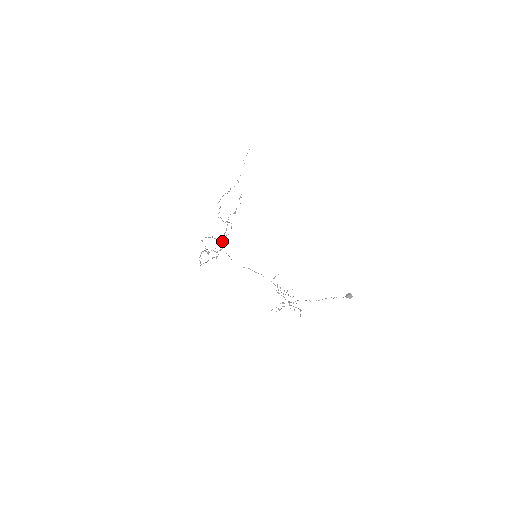
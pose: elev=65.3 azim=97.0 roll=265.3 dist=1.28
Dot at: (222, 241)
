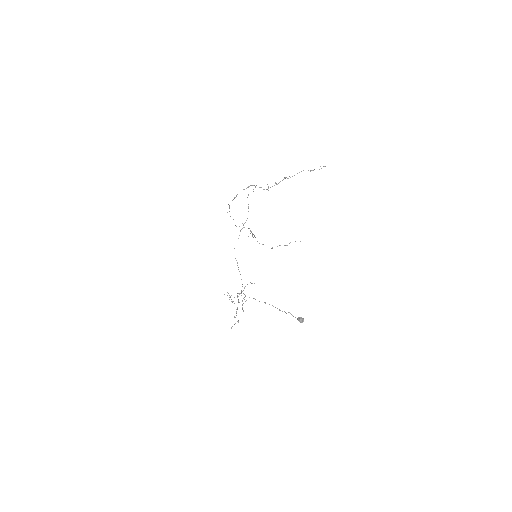
Dot at: occluded
